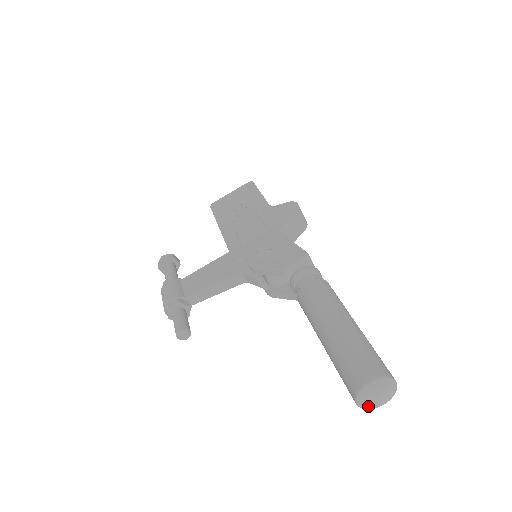
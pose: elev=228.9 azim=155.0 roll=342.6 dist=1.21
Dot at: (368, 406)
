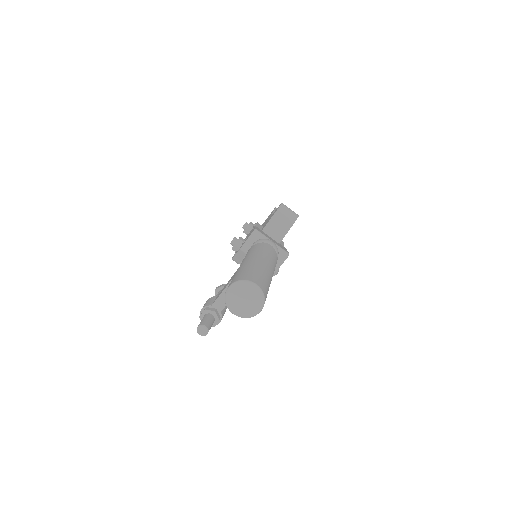
Dot at: (240, 312)
